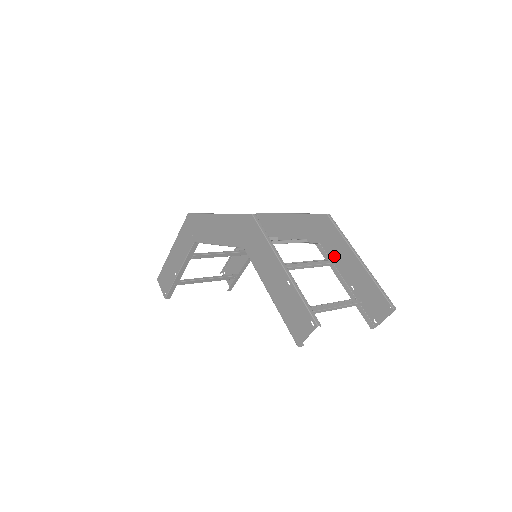
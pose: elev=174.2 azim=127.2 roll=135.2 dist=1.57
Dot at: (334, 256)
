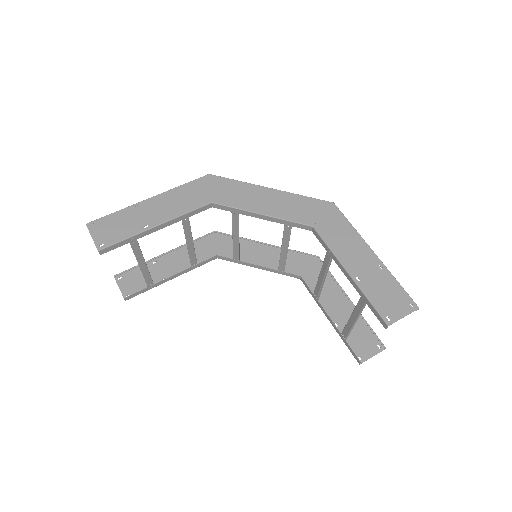
Dot at: occluded
